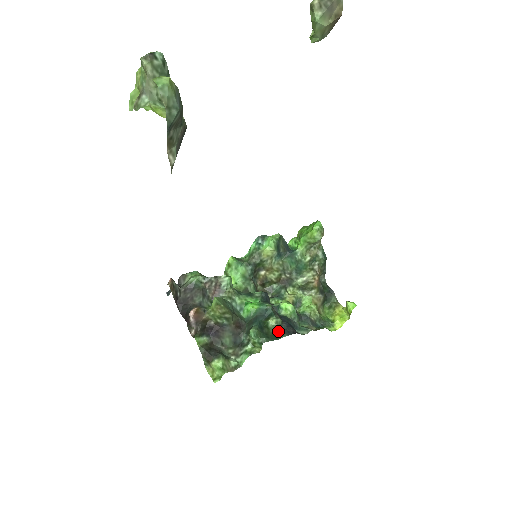
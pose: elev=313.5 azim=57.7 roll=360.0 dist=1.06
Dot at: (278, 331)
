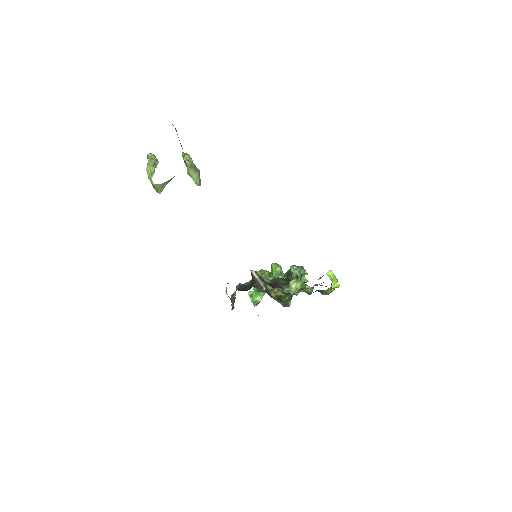
Dot at: occluded
